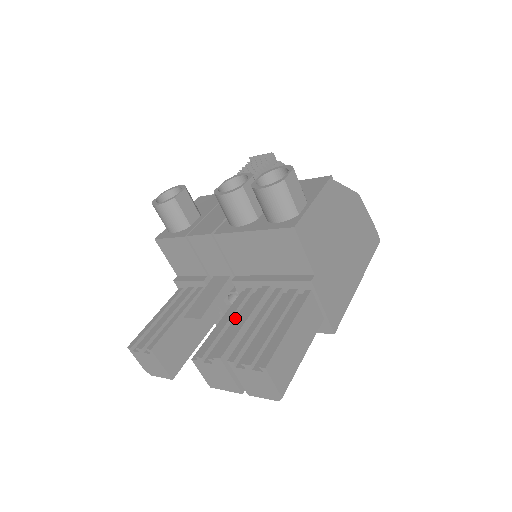
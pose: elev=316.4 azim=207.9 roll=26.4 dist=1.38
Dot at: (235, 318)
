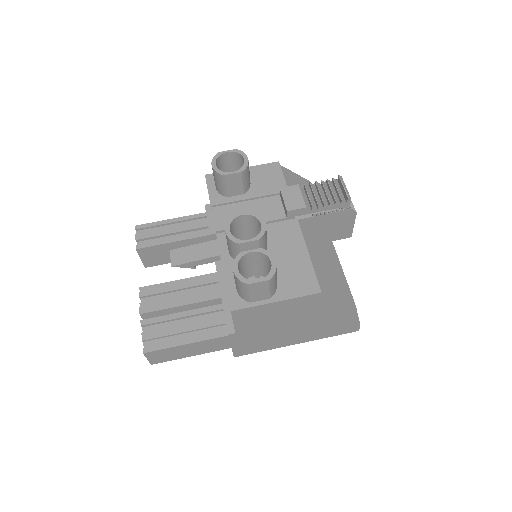
Dot at: (187, 289)
